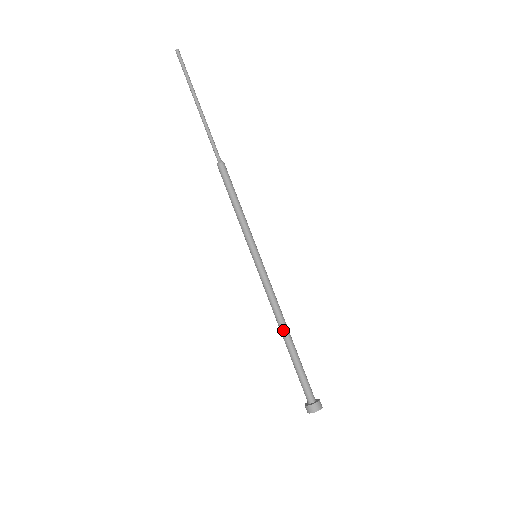
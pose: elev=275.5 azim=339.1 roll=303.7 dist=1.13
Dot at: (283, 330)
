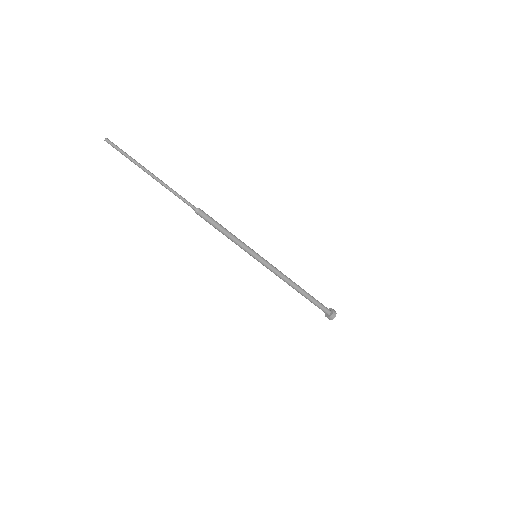
Dot at: (295, 289)
